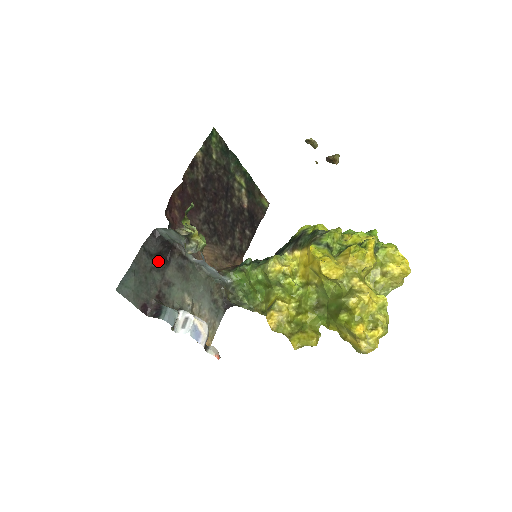
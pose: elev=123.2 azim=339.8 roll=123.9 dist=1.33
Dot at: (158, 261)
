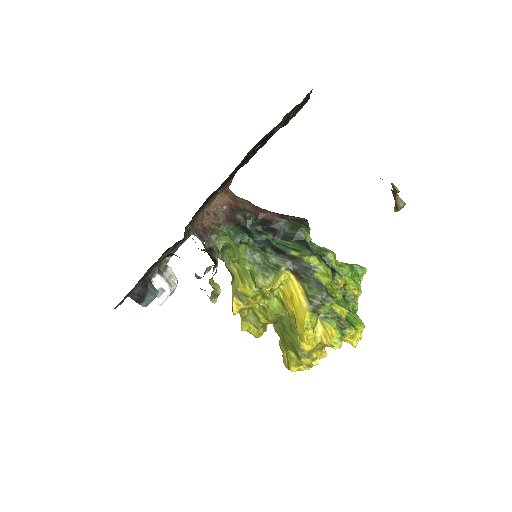
Dot at: occluded
